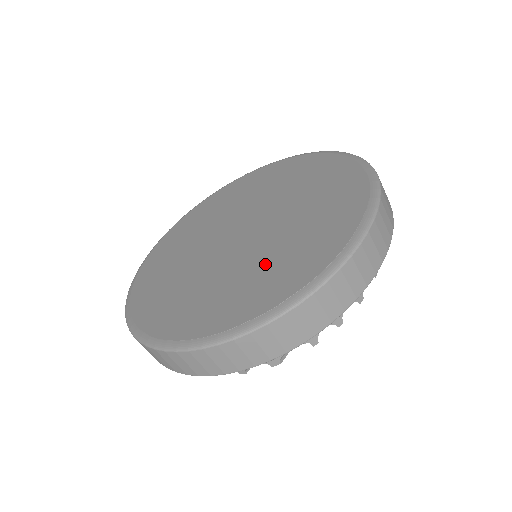
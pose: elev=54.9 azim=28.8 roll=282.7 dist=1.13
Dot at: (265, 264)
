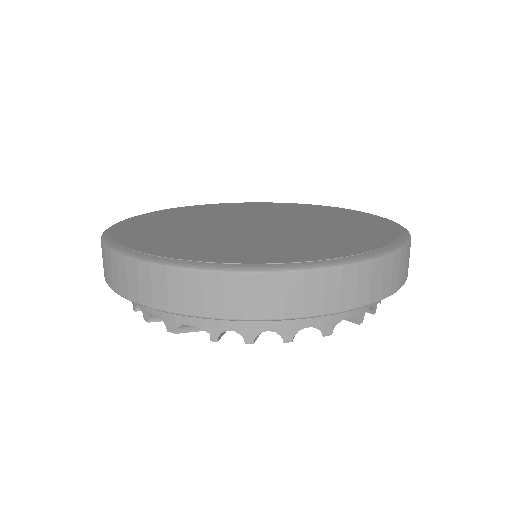
Dot at: (321, 235)
